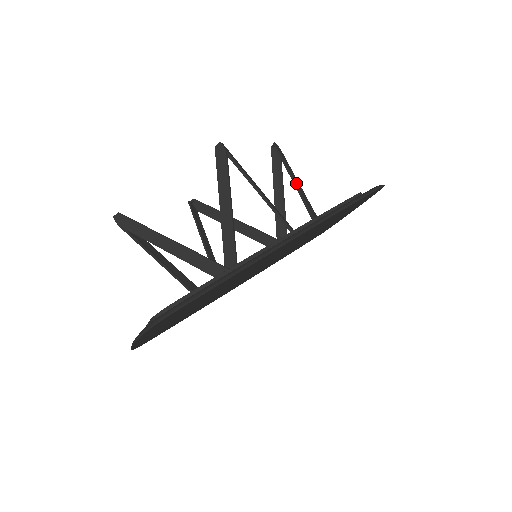
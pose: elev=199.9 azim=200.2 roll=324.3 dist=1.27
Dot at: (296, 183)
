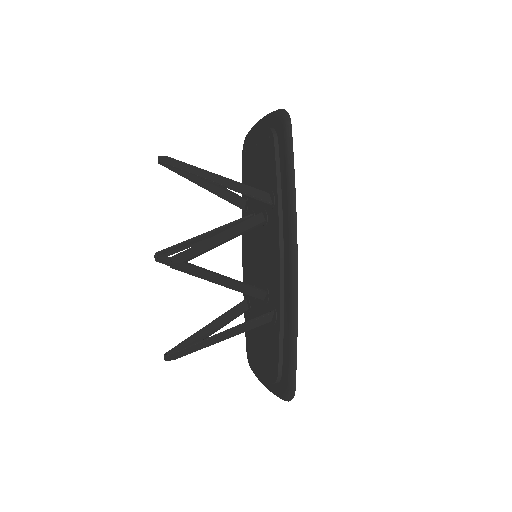
Dot at: (223, 184)
